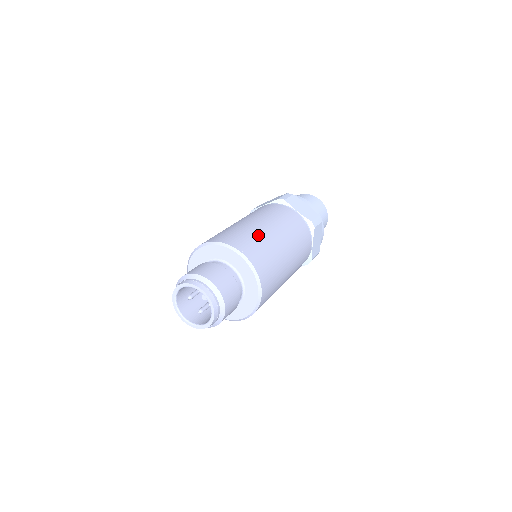
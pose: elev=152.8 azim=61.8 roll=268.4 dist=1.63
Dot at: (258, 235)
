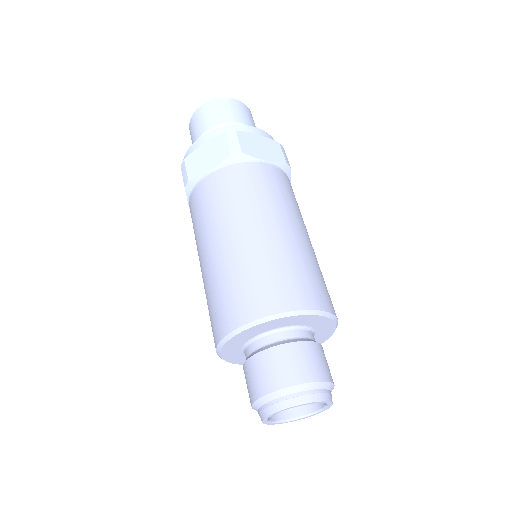
Dot at: (290, 256)
